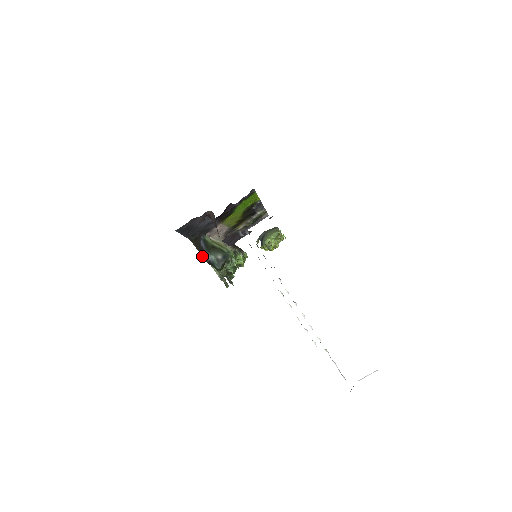
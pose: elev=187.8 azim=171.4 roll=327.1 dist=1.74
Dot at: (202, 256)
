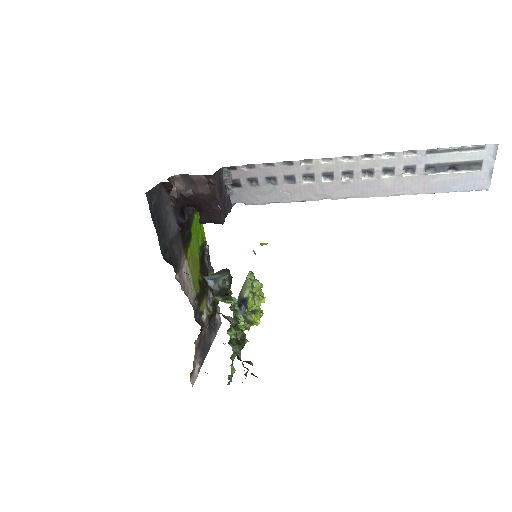
Dot at: occluded
